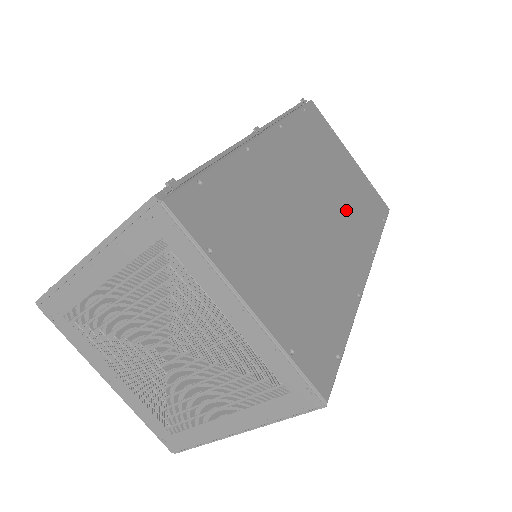
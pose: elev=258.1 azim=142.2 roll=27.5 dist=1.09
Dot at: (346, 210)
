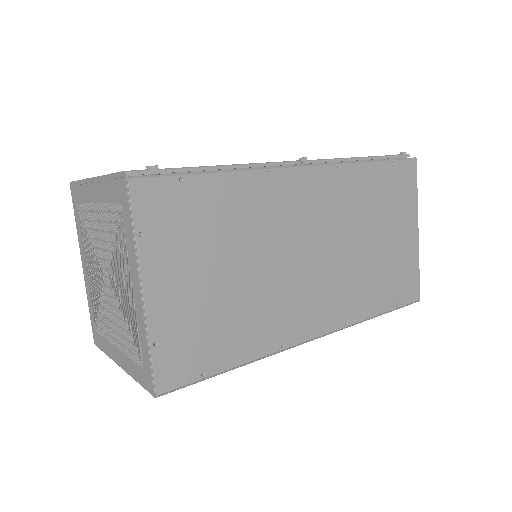
Dot at: (350, 274)
